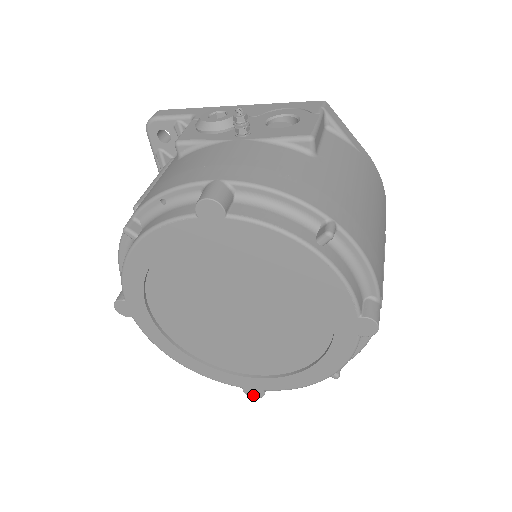
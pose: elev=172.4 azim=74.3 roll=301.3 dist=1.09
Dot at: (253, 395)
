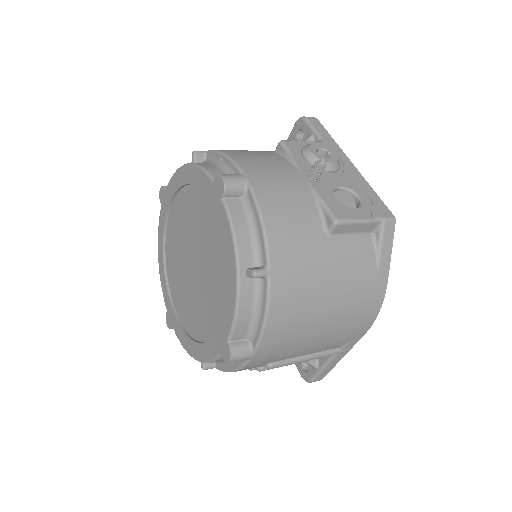
Dot at: (167, 322)
